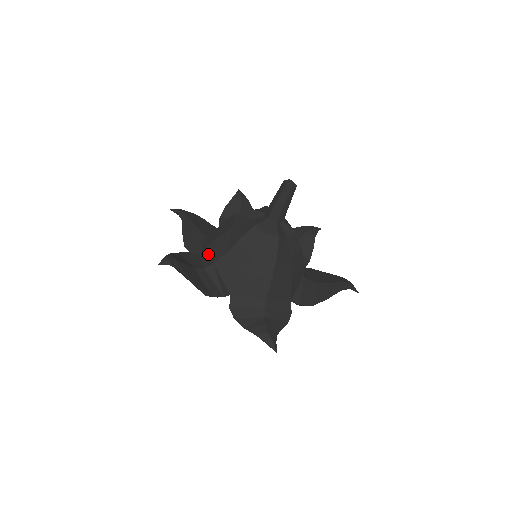
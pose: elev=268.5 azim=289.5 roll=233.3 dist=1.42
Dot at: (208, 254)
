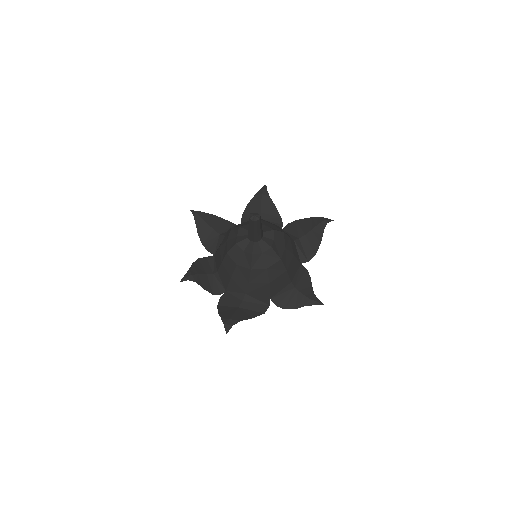
Dot at: (234, 289)
